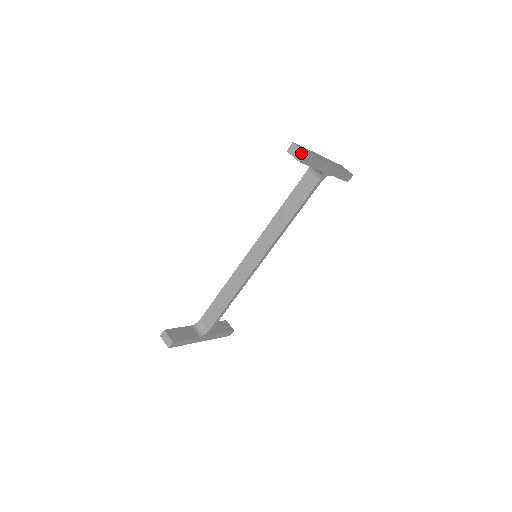
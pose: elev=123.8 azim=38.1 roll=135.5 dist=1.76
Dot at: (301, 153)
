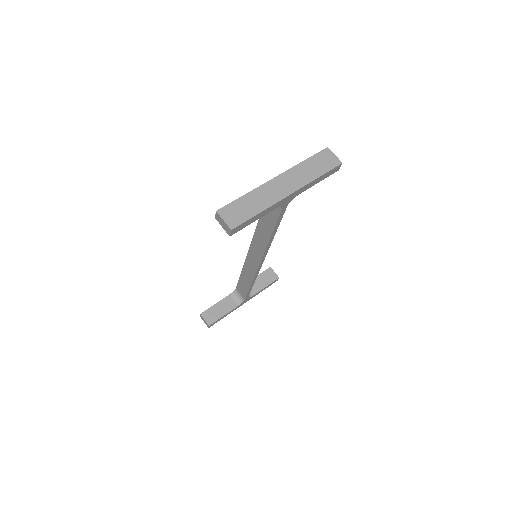
Dot at: (227, 228)
